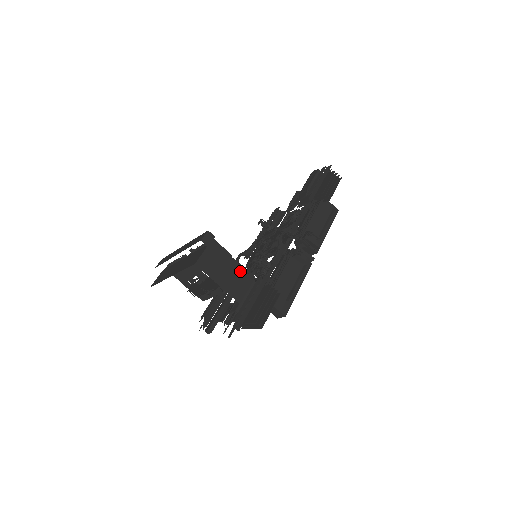
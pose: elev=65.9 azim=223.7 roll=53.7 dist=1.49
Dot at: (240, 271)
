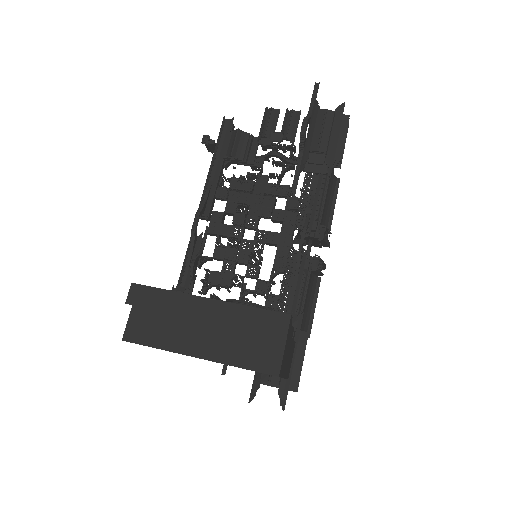
Dot at: occluded
